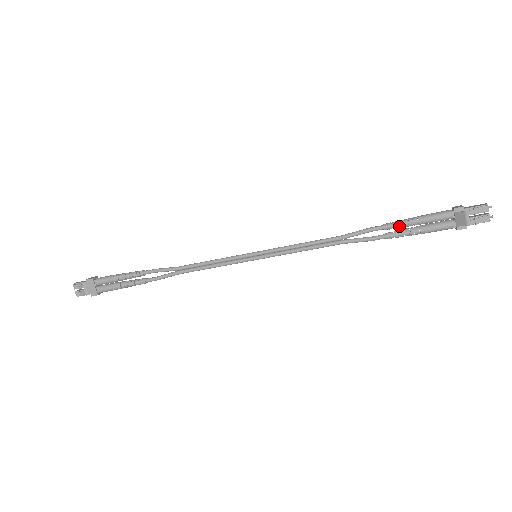
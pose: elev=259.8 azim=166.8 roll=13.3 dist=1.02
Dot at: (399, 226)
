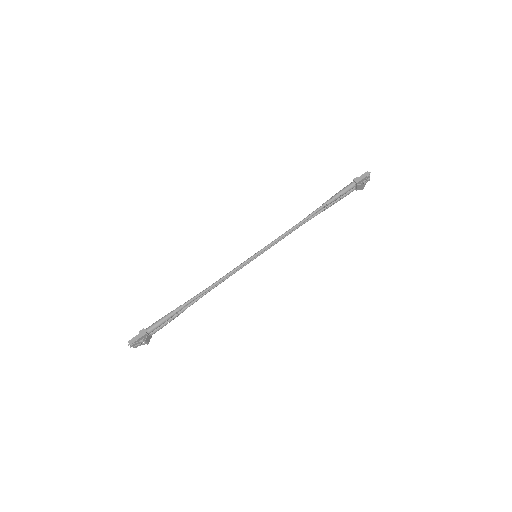
Dot at: (332, 203)
